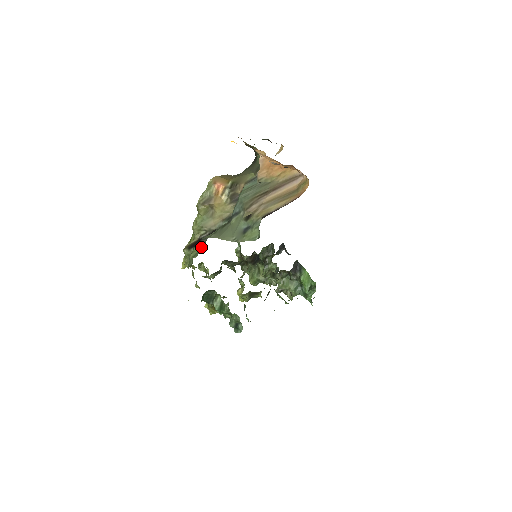
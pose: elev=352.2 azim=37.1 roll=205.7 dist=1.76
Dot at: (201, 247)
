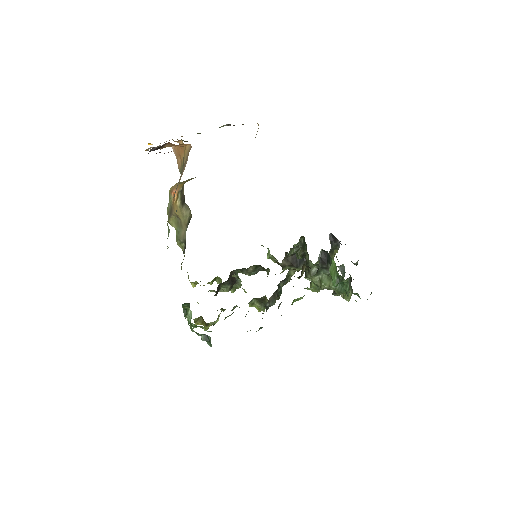
Dot at: occluded
